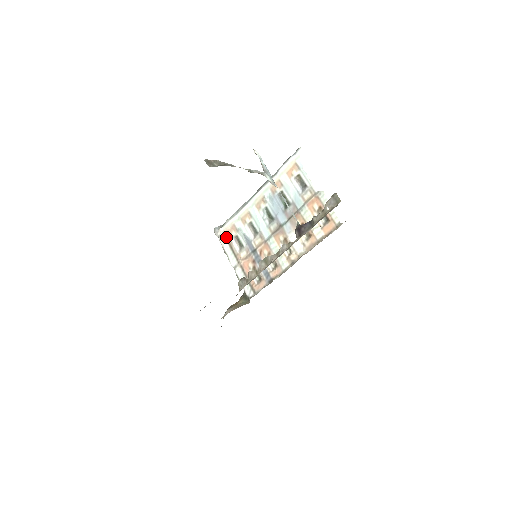
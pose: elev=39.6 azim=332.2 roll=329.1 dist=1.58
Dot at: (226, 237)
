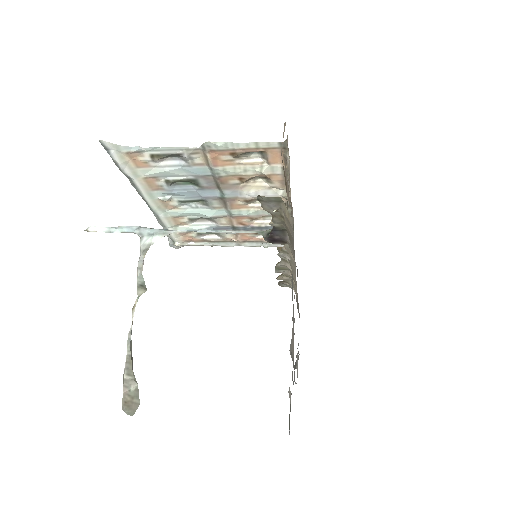
Dot at: (191, 241)
